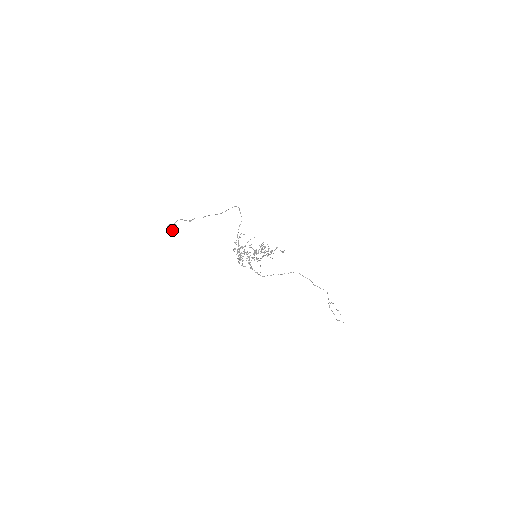
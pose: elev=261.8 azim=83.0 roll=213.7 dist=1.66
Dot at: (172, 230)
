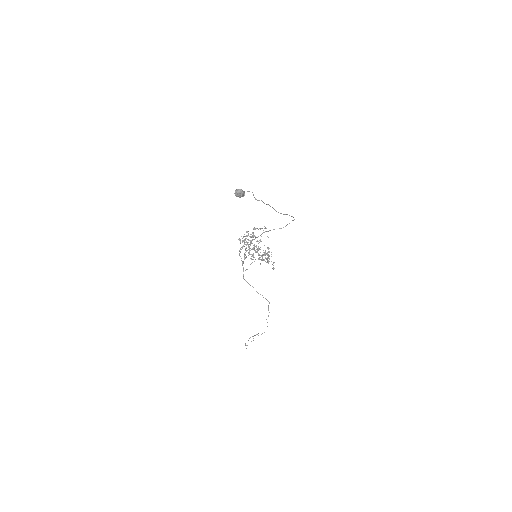
Dot at: (238, 196)
